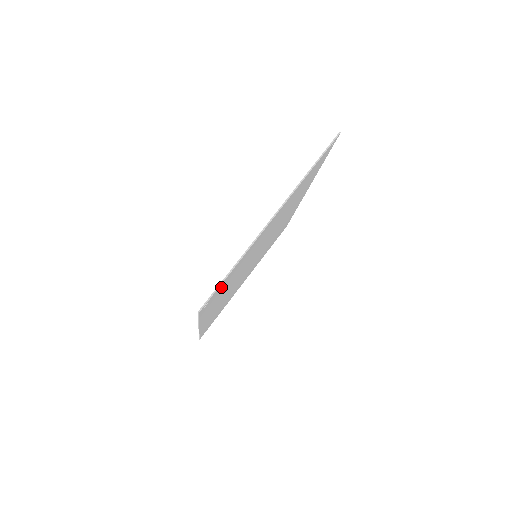
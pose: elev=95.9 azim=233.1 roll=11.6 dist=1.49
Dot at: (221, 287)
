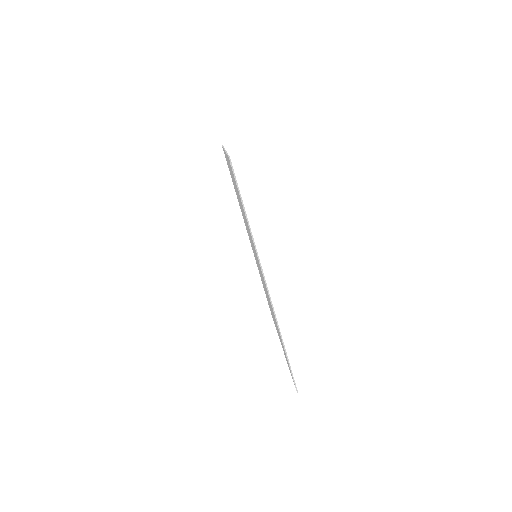
Dot at: occluded
